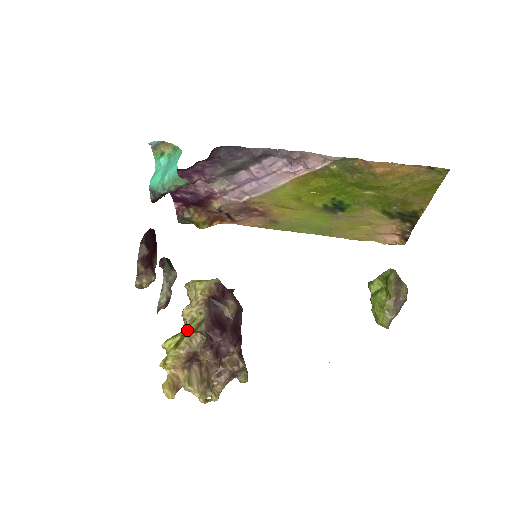
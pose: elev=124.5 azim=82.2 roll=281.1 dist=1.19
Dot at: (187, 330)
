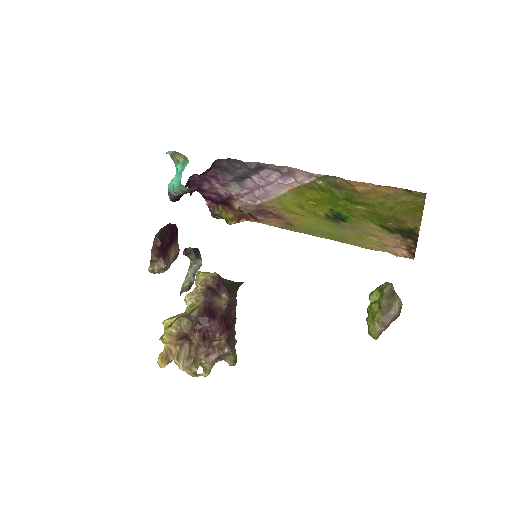
Dot at: (184, 313)
